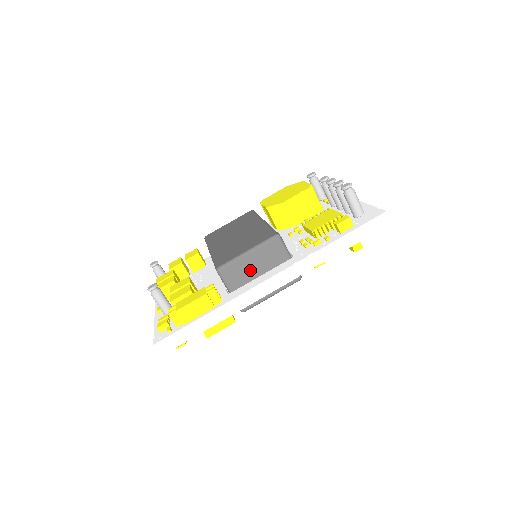
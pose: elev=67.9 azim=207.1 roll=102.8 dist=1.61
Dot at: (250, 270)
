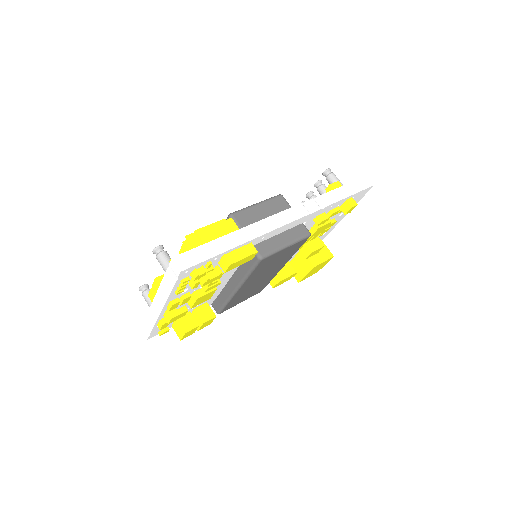
Dot at: (261, 218)
